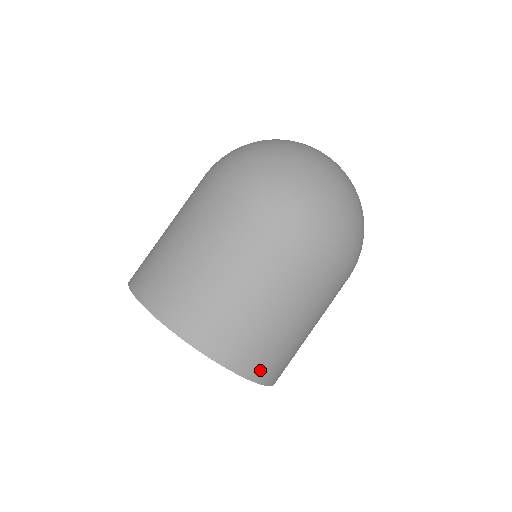
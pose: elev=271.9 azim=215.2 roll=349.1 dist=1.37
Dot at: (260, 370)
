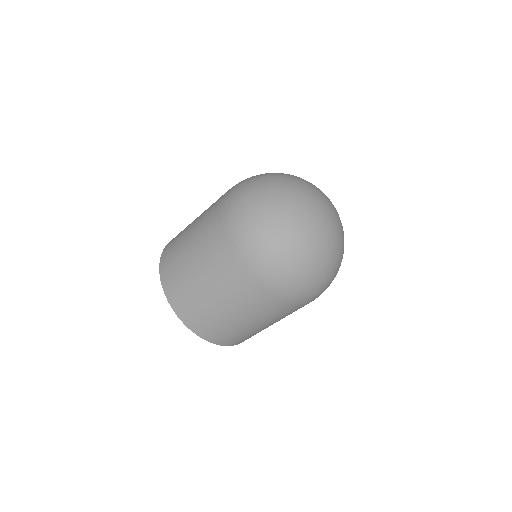
Dot at: occluded
